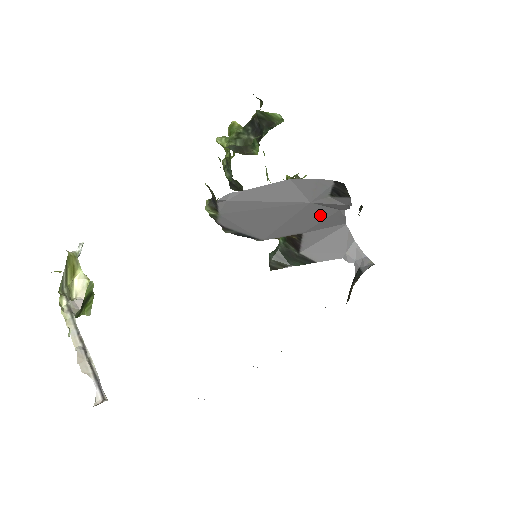
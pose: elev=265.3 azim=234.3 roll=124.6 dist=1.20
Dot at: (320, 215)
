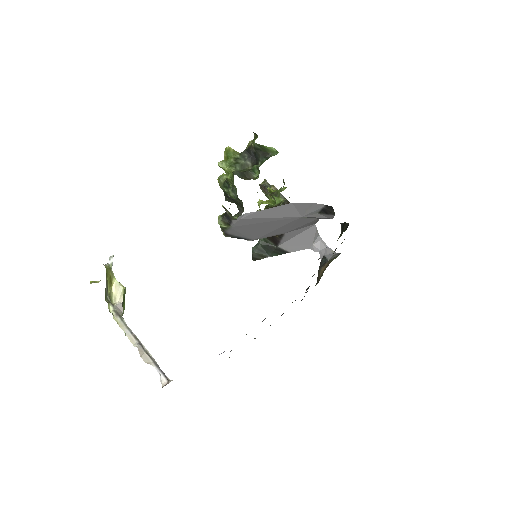
Dot at: (303, 222)
